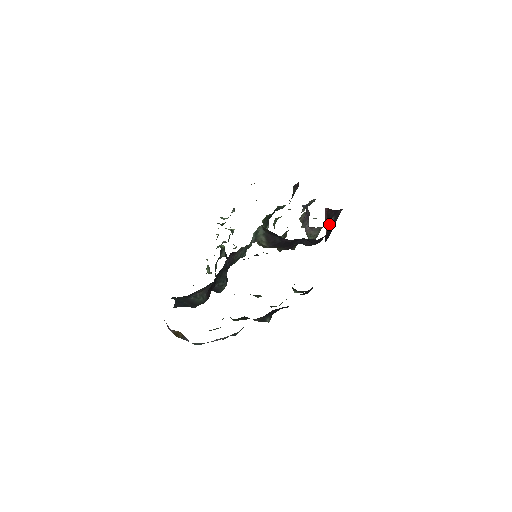
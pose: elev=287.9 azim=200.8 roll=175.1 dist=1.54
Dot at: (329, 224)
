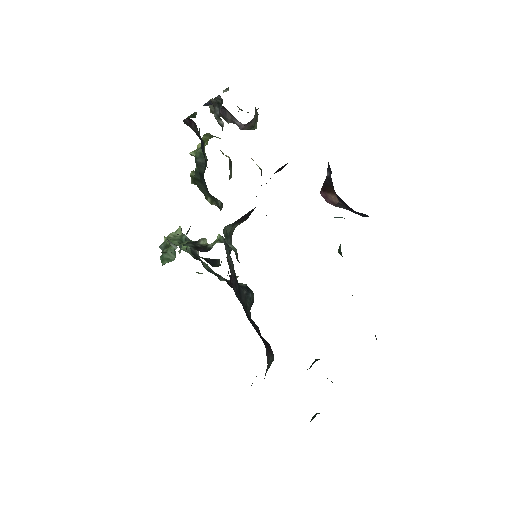
Dot at: (330, 186)
